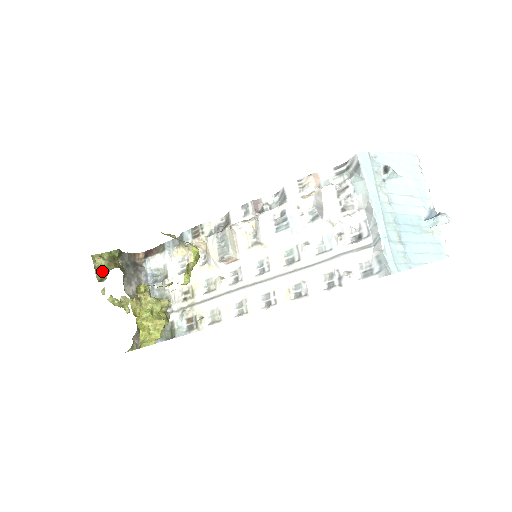
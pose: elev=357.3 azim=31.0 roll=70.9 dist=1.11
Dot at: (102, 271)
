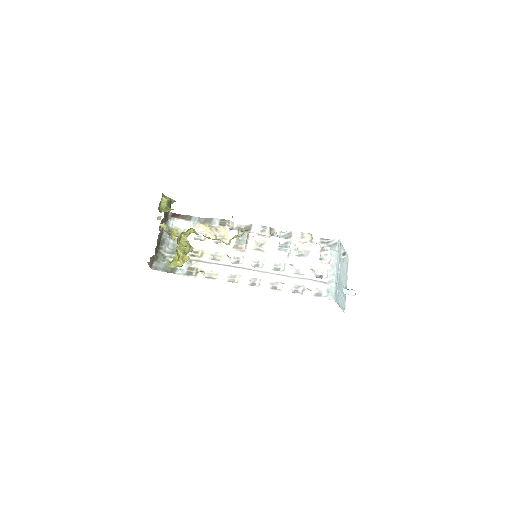
Dot at: (161, 206)
